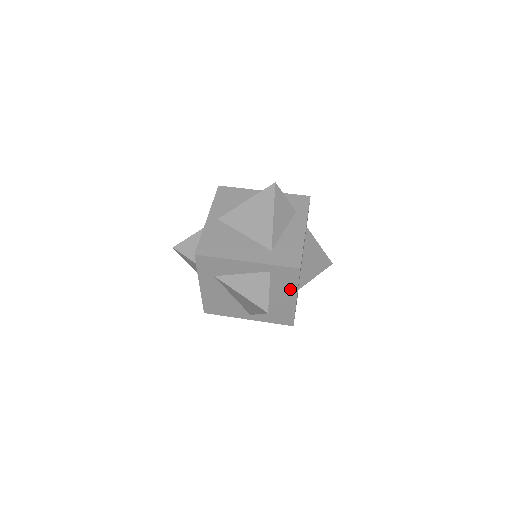
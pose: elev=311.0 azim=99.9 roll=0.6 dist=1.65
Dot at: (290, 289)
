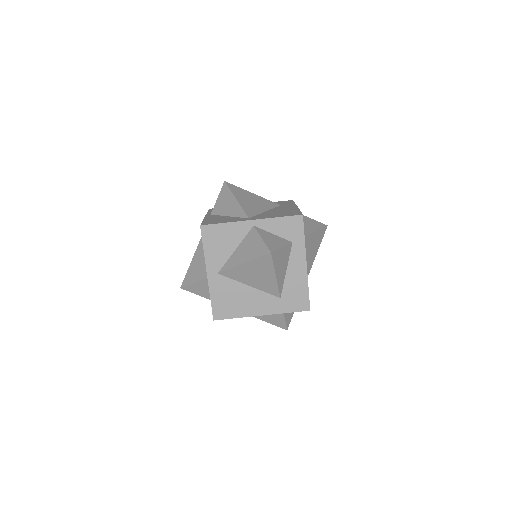
Dot at: occluded
